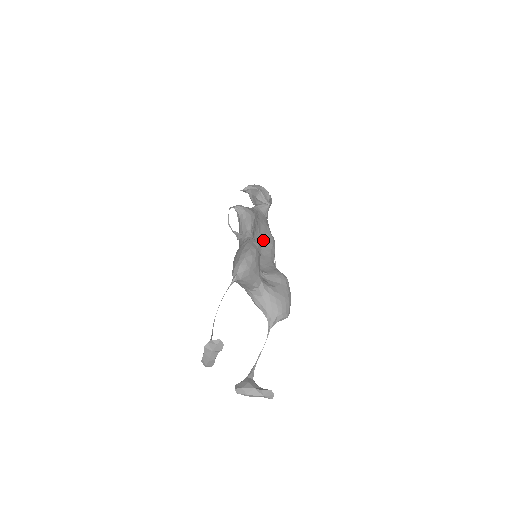
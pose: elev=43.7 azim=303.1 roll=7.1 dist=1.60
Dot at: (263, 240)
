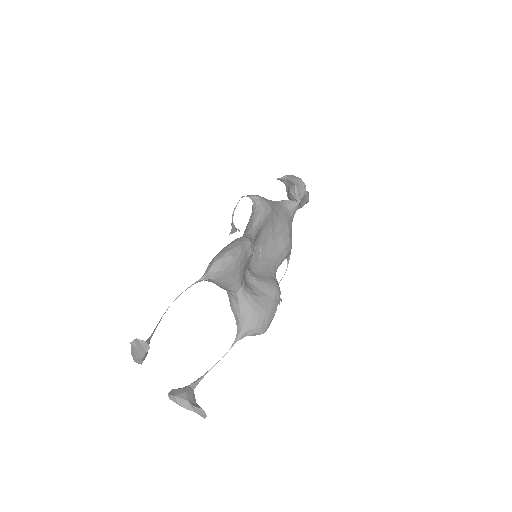
Dot at: (275, 240)
